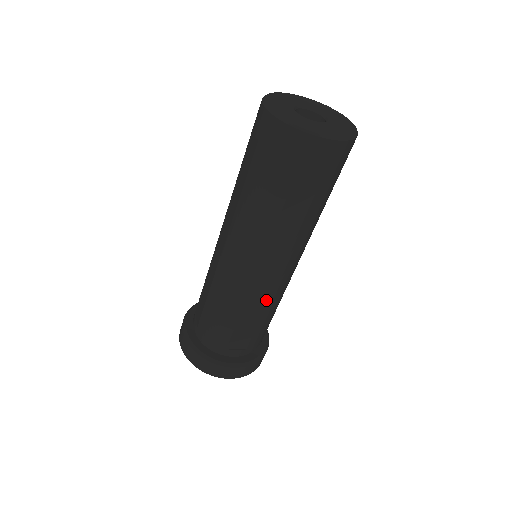
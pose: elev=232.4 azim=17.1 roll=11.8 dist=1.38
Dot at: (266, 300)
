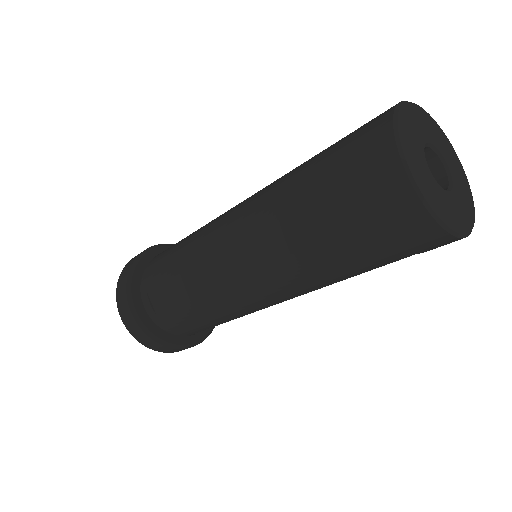
Dot at: occluded
